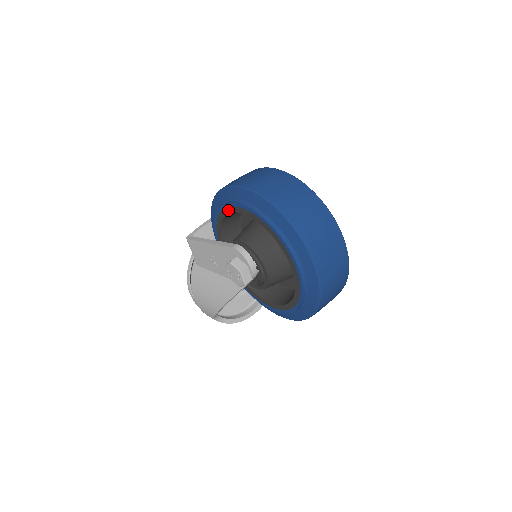
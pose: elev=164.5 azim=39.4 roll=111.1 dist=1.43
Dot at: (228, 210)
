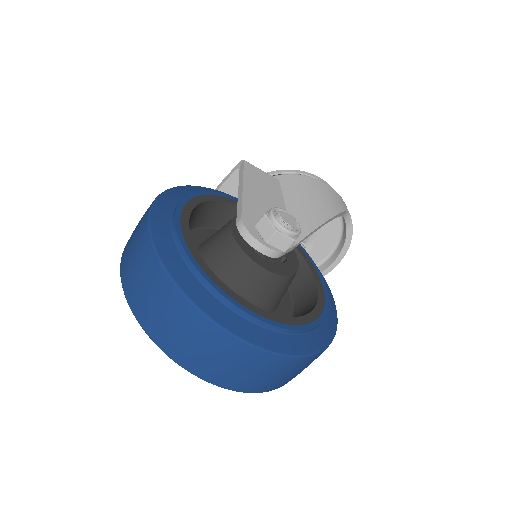
Dot at: occluded
